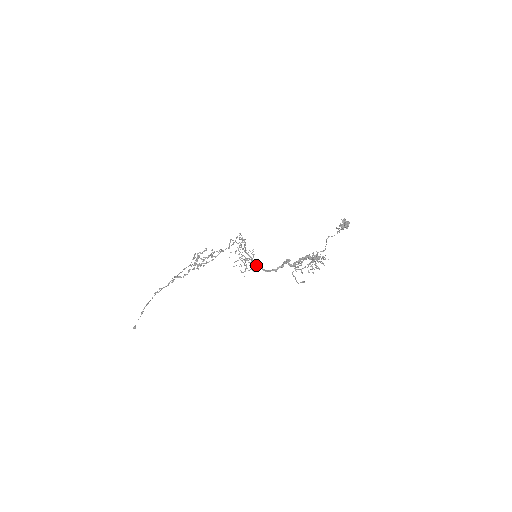
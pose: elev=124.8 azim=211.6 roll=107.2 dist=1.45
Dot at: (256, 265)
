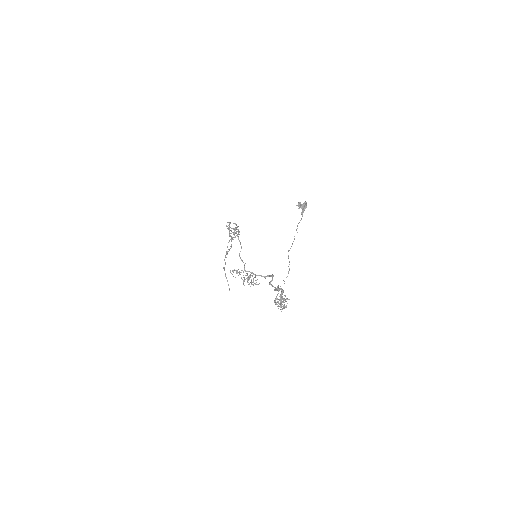
Dot at: (256, 284)
